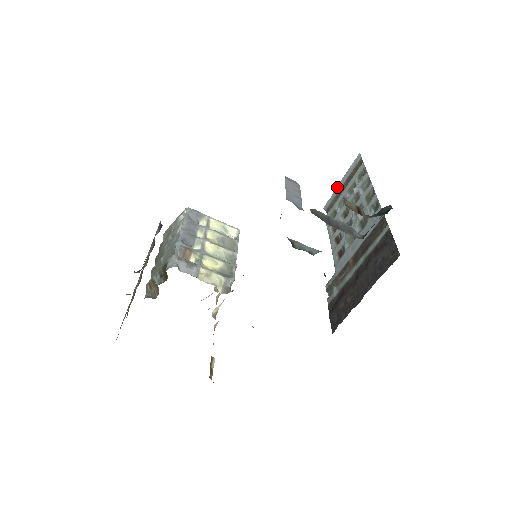
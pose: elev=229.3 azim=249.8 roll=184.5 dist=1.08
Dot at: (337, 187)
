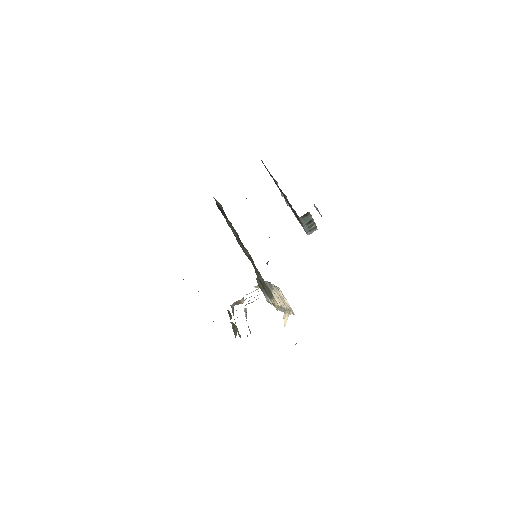
Dot at: occluded
